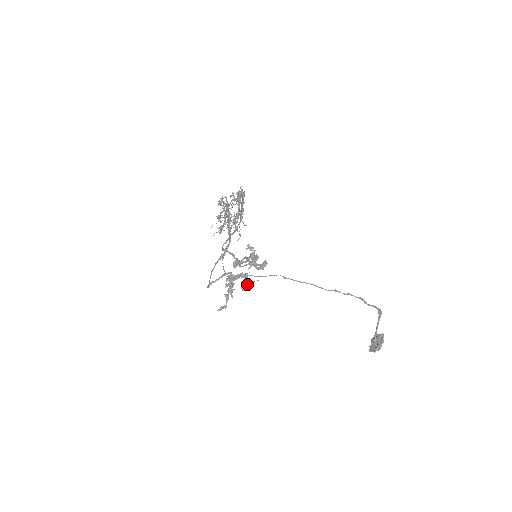
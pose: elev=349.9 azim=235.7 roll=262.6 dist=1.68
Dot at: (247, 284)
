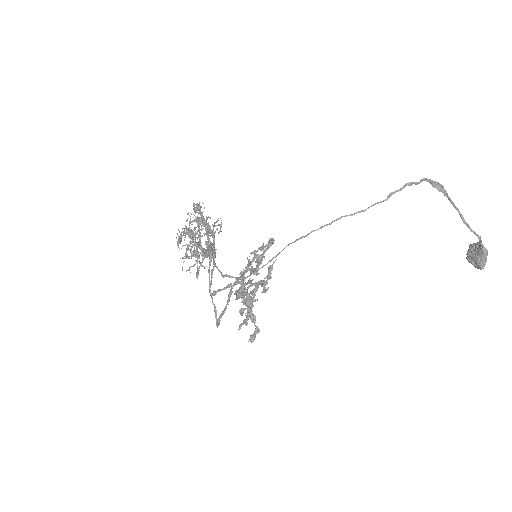
Dot at: (266, 277)
